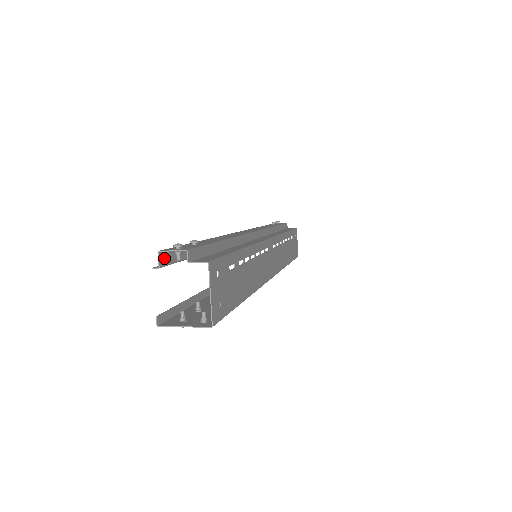
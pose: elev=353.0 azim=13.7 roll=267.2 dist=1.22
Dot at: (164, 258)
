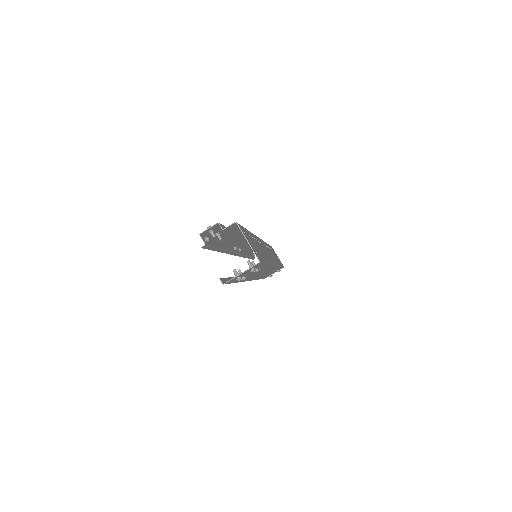
Dot at: (204, 240)
